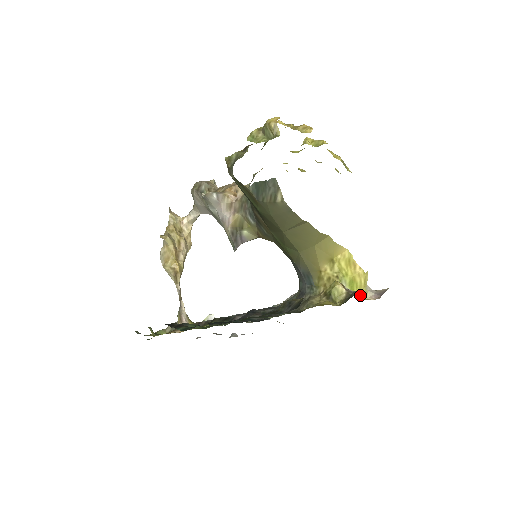
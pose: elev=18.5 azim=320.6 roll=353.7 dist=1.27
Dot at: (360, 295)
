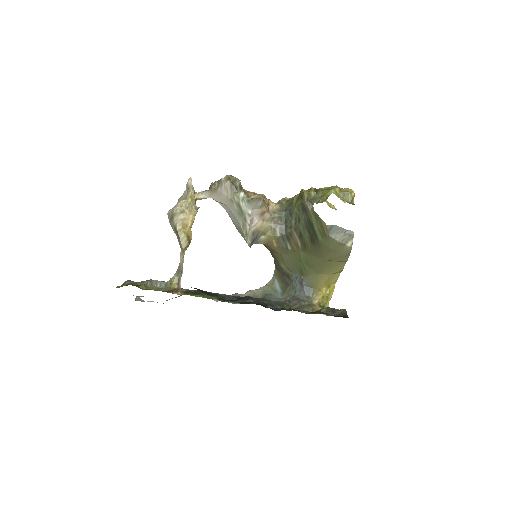
Dot at: occluded
